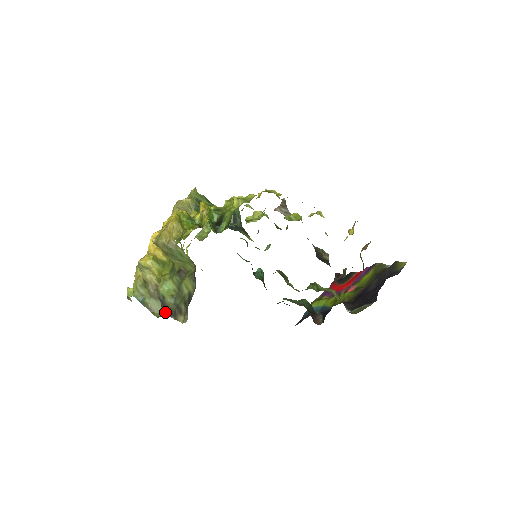
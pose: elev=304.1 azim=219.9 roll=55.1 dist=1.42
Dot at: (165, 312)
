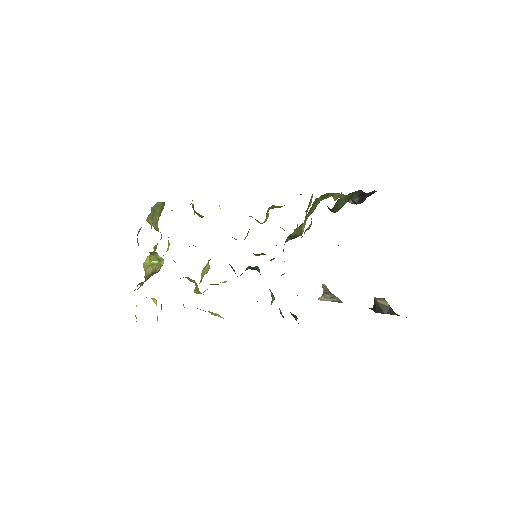
Dot at: occluded
